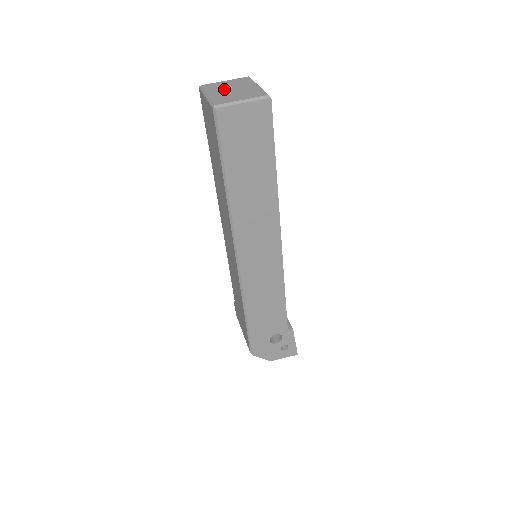
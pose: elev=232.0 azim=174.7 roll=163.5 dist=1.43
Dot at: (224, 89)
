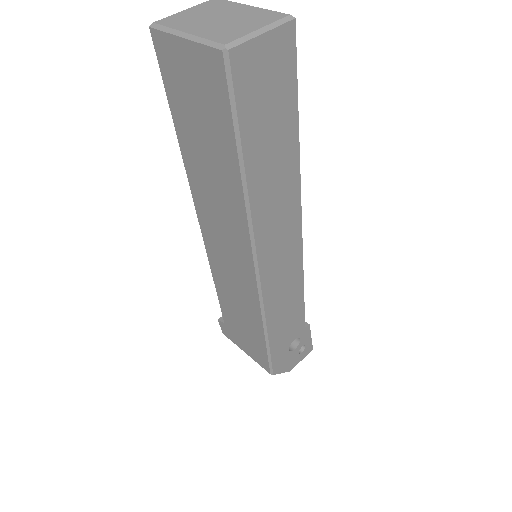
Dot at: (204, 20)
